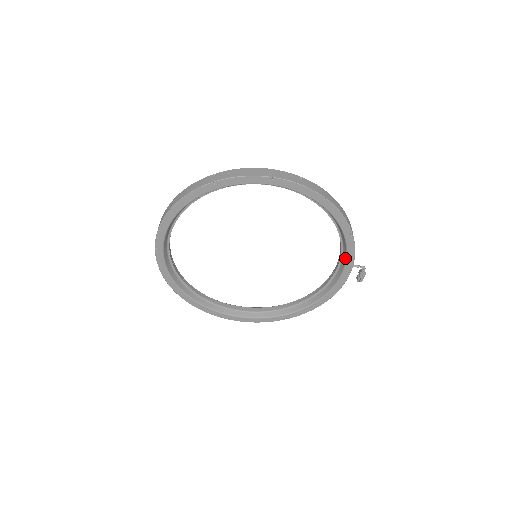
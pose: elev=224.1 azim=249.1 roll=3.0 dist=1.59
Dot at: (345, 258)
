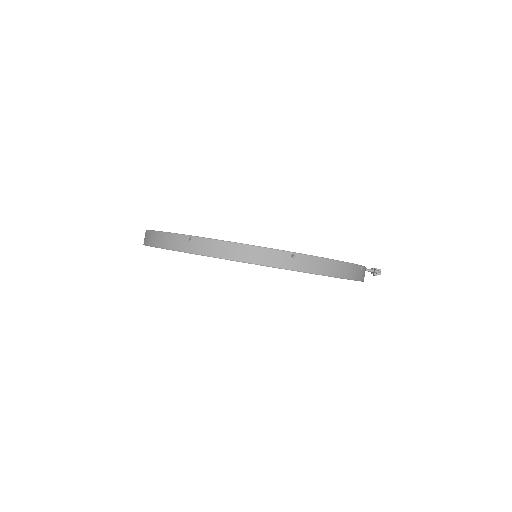
Dot at: occluded
